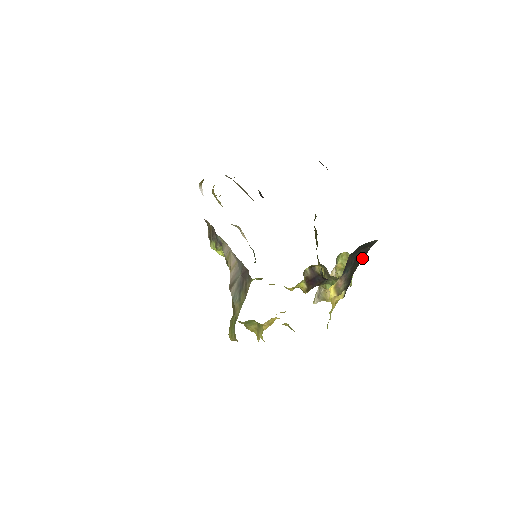
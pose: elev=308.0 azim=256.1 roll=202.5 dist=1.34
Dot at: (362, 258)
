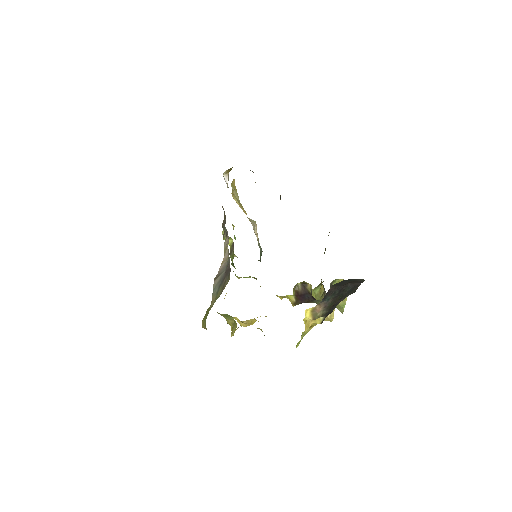
Dot at: (351, 291)
